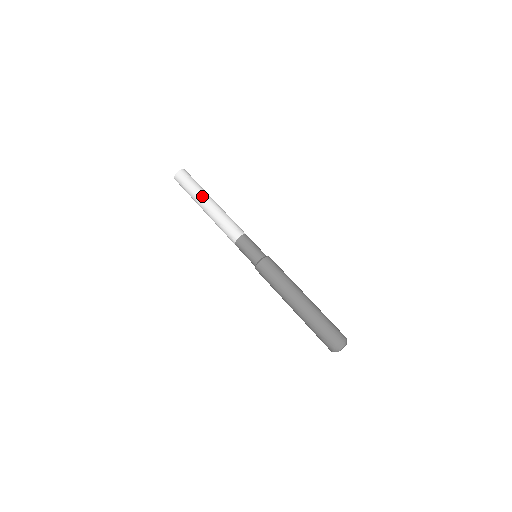
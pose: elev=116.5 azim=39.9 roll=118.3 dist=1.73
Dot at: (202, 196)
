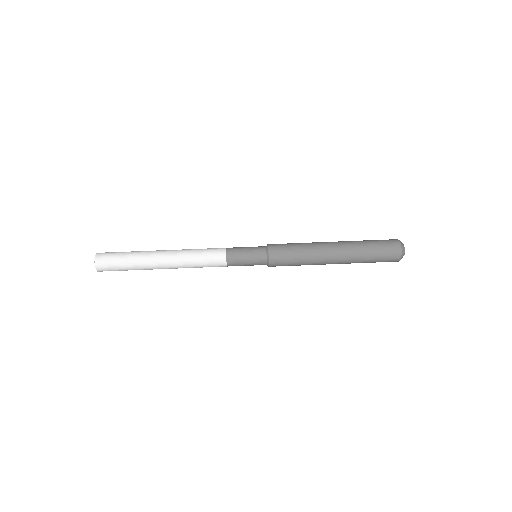
Dot at: (148, 262)
